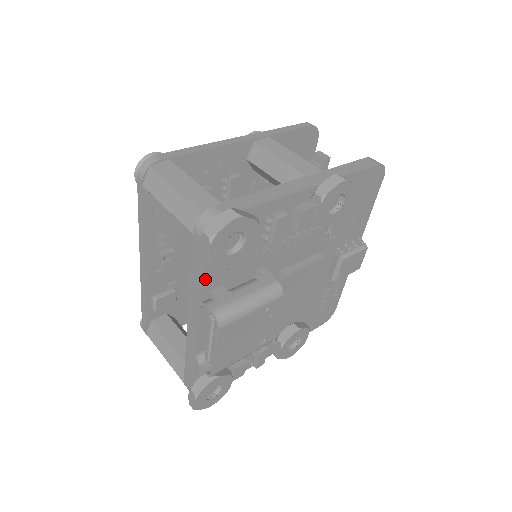
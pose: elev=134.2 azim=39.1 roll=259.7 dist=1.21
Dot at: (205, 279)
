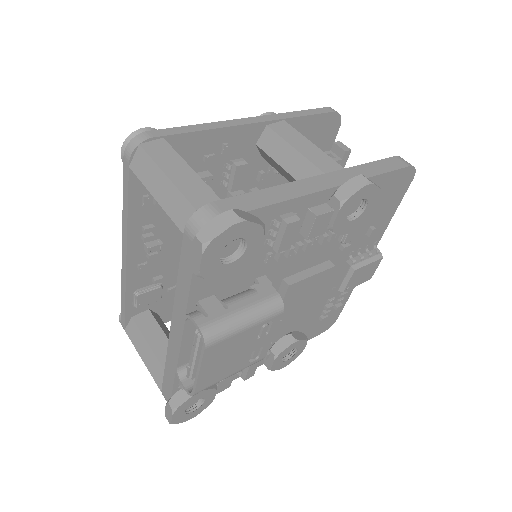
Dot at: (194, 288)
